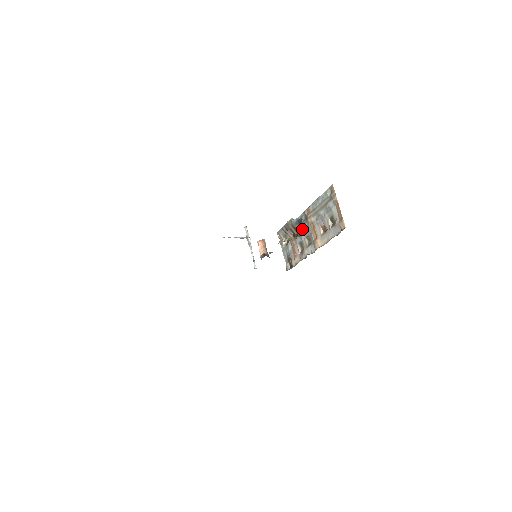
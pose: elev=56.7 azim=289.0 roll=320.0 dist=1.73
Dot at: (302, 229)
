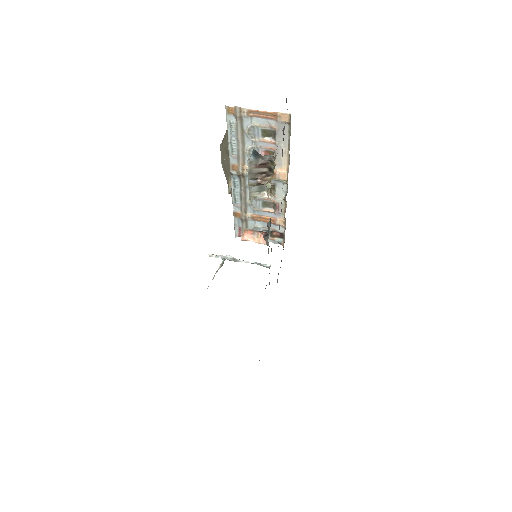
Dot at: (267, 156)
